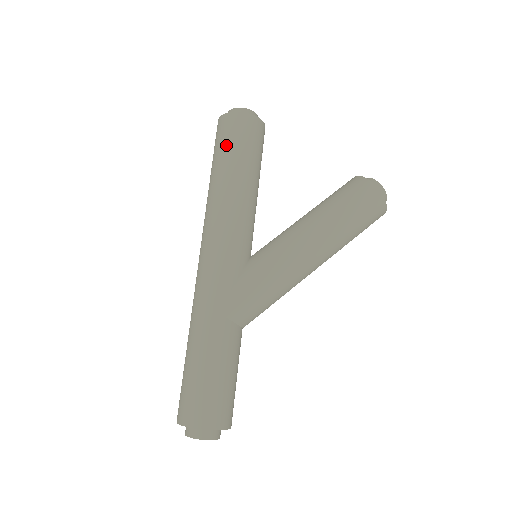
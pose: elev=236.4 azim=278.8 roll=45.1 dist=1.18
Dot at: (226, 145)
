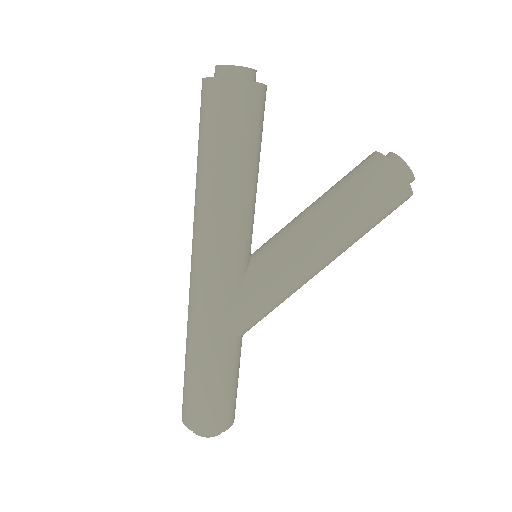
Dot at: (216, 129)
